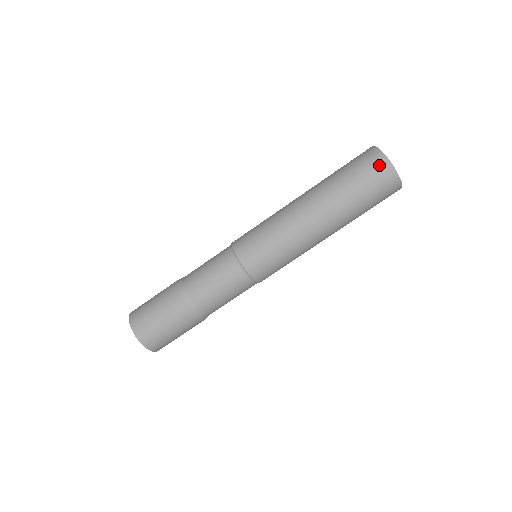
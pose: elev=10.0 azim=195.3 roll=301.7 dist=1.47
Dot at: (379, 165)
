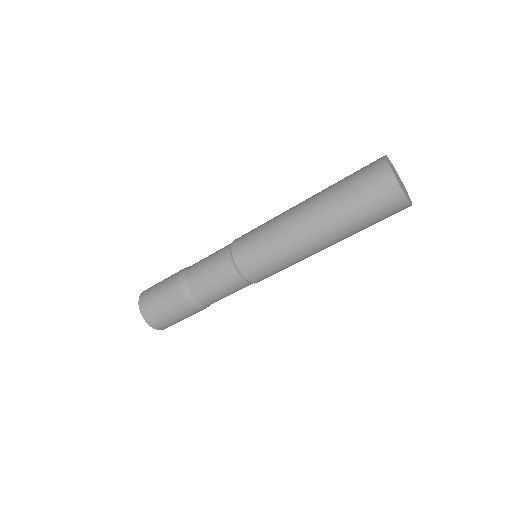
Dot at: (392, 198)
